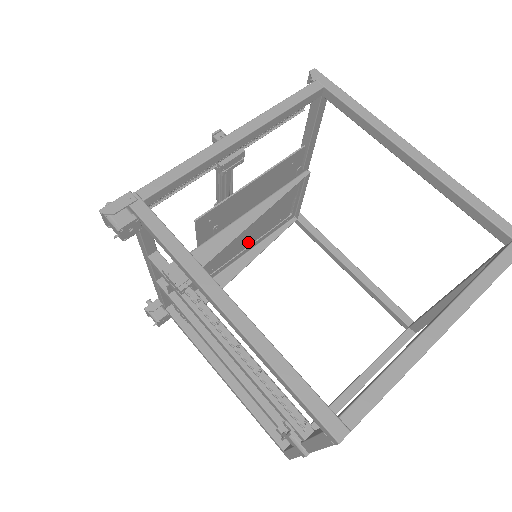
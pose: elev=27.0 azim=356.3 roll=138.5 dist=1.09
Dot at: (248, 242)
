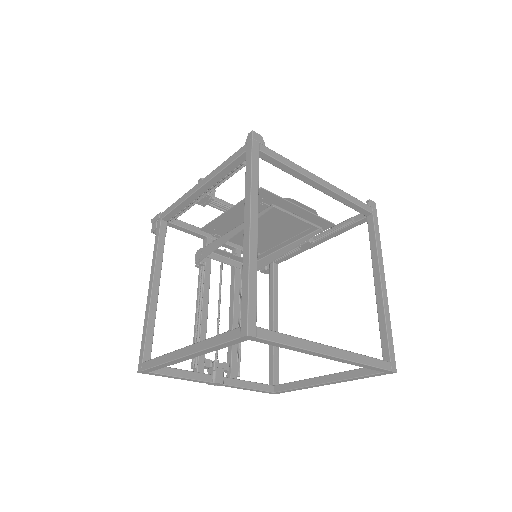
Dot at: occluded
